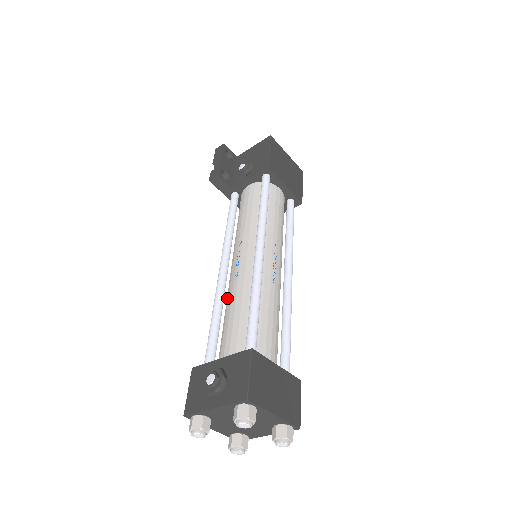
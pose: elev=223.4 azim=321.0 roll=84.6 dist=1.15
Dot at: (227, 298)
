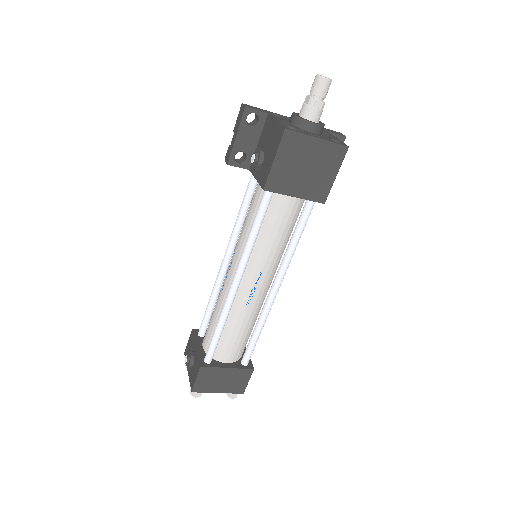
Dot at: occluded
